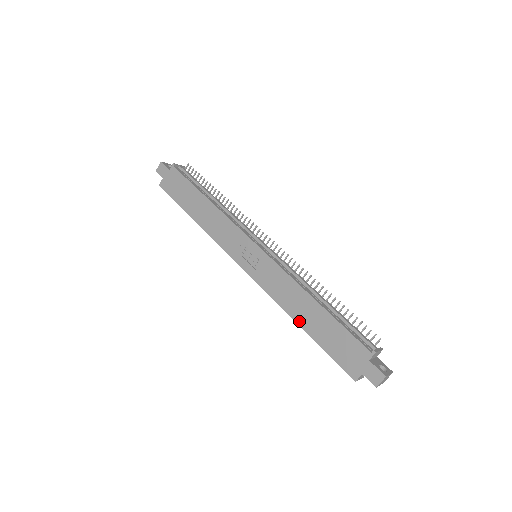
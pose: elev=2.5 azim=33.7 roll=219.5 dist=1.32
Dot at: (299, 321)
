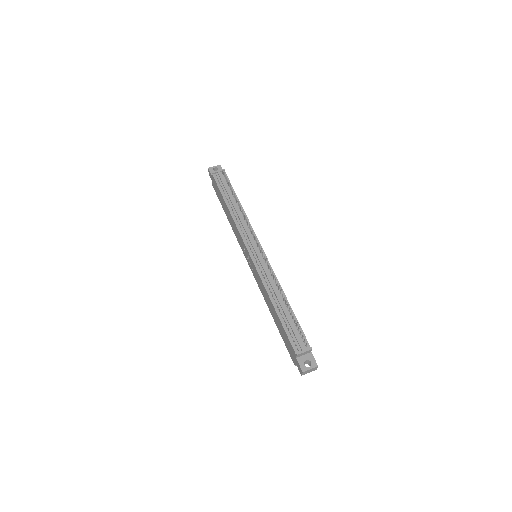
Dot at: (272, 314)
